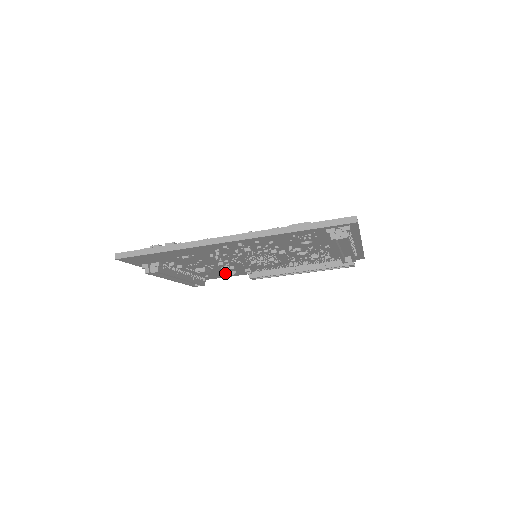
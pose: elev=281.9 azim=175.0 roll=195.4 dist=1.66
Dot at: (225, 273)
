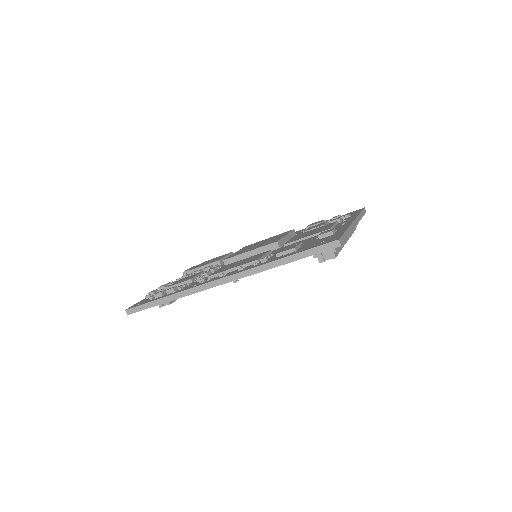
Dot at: occluded
